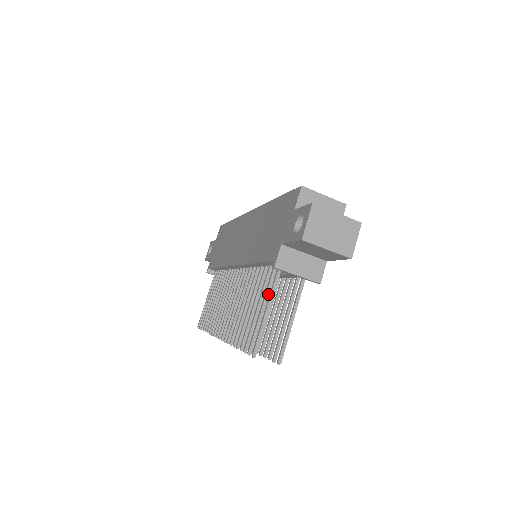
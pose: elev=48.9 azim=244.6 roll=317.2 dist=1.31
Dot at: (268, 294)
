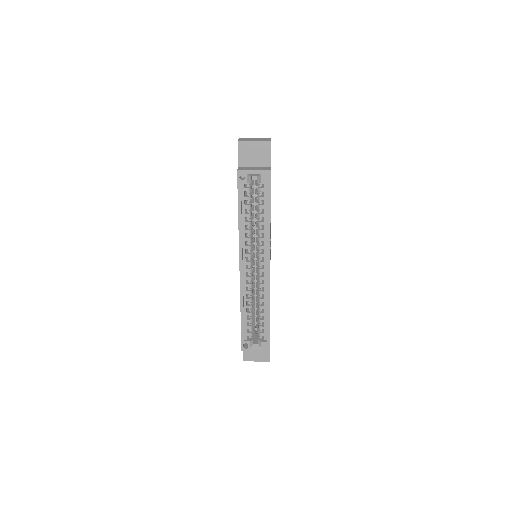
Dot at: occluded
